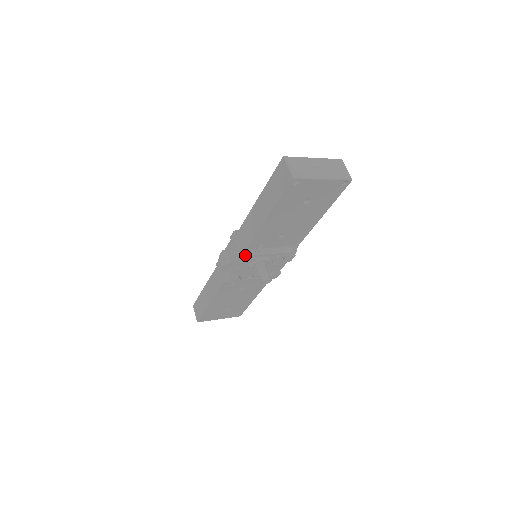
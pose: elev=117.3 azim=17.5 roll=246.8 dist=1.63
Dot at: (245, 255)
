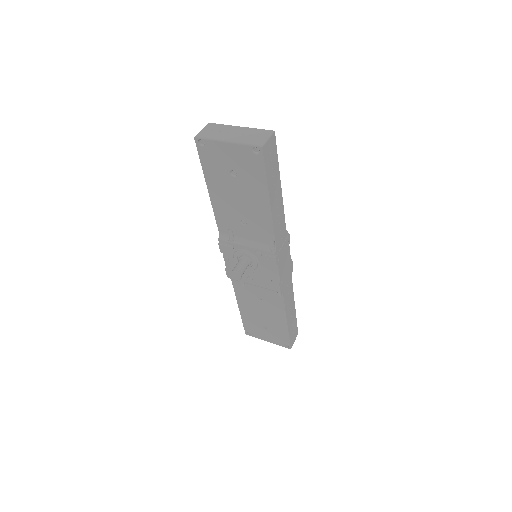
Dot at: (219, 239)
